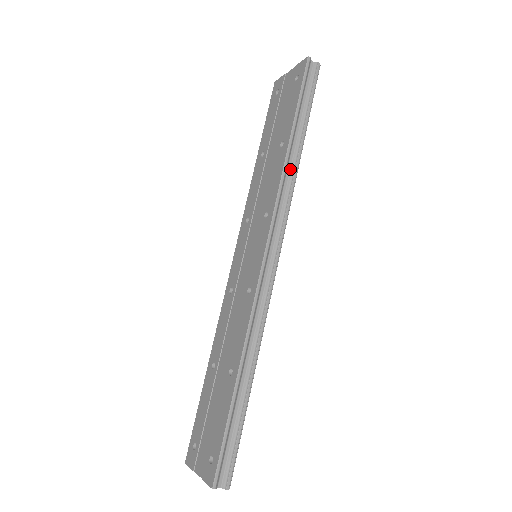
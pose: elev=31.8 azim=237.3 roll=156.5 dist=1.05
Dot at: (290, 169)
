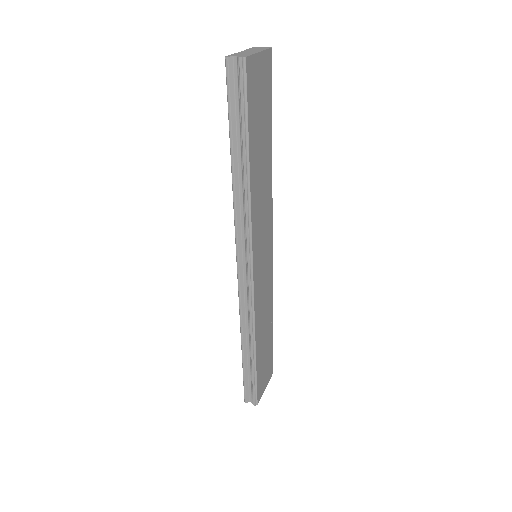
Dot at: (242, 194)
